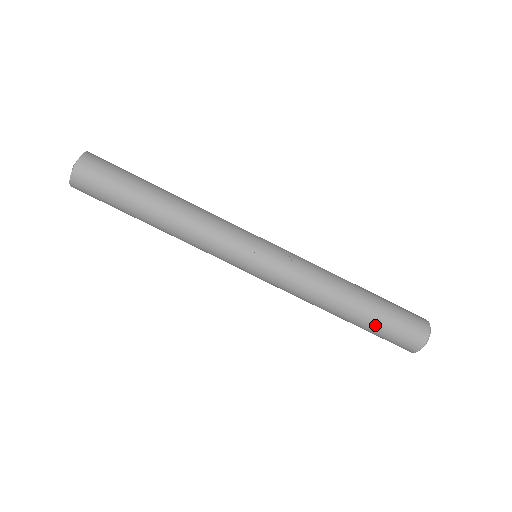
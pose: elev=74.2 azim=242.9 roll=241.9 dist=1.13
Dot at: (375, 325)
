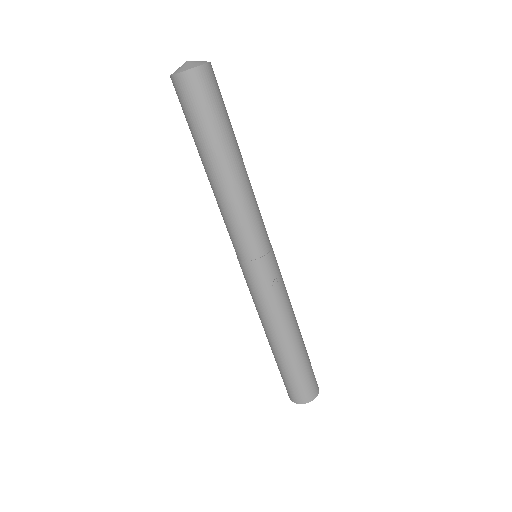
Dot at: (281, 367)
